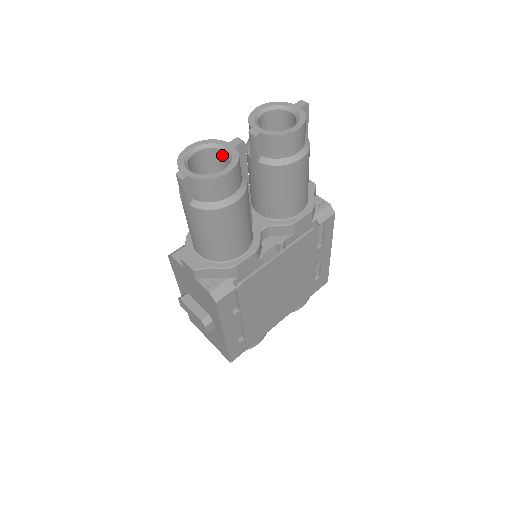
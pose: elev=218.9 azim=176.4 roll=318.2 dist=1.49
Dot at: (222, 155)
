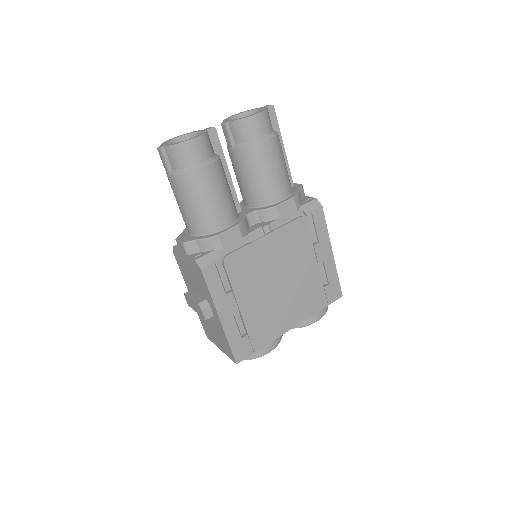
Dot at: occluded
